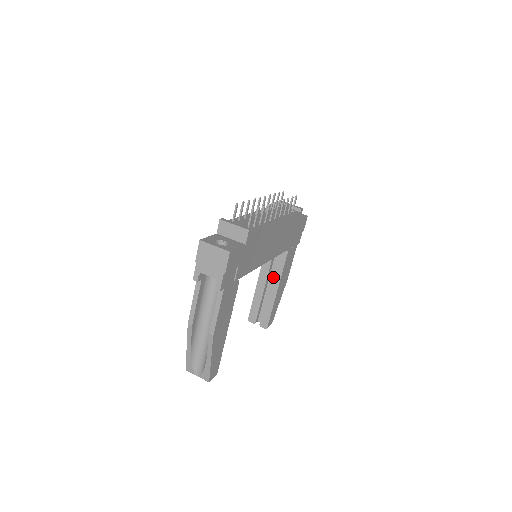
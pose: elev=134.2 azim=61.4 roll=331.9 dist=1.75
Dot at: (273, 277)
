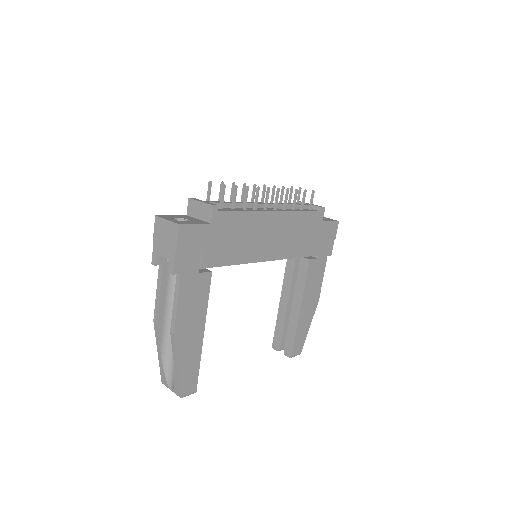
Dot at: (295, 292)
